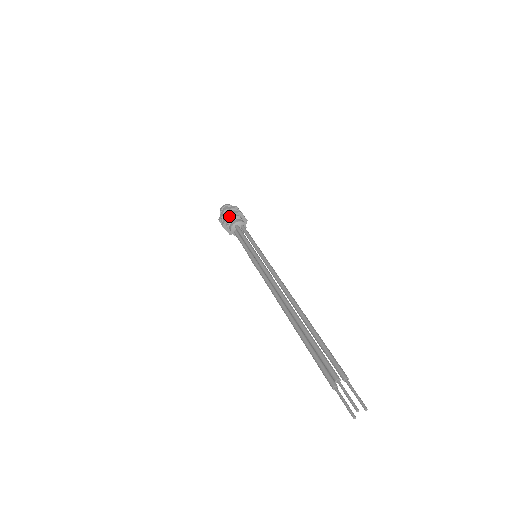
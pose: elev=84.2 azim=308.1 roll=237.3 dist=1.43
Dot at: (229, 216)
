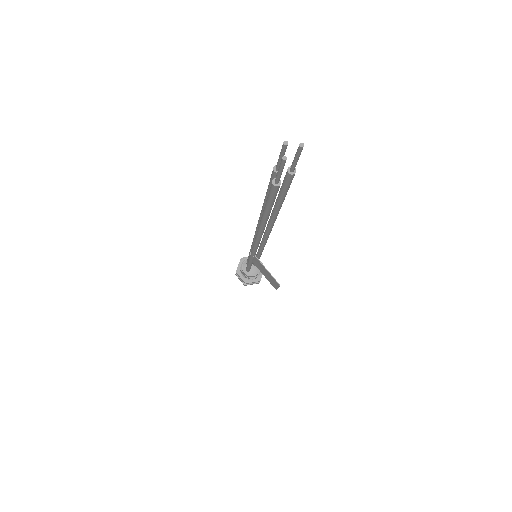
Dot at: (243, 260)
